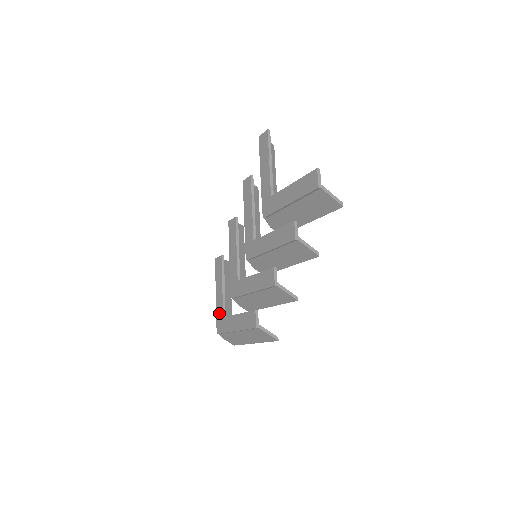
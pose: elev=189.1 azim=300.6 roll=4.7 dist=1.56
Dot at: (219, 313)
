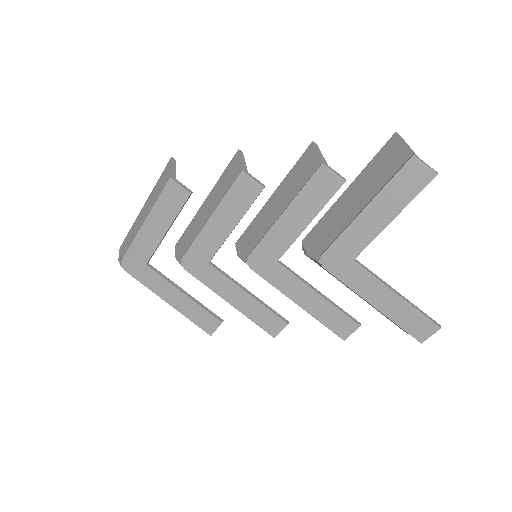
Dot at: (139, 252)
